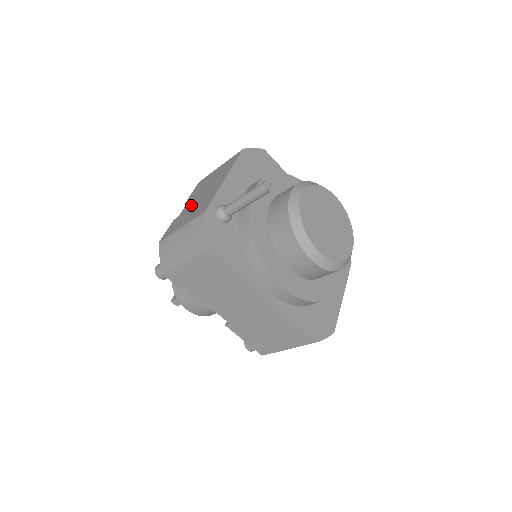
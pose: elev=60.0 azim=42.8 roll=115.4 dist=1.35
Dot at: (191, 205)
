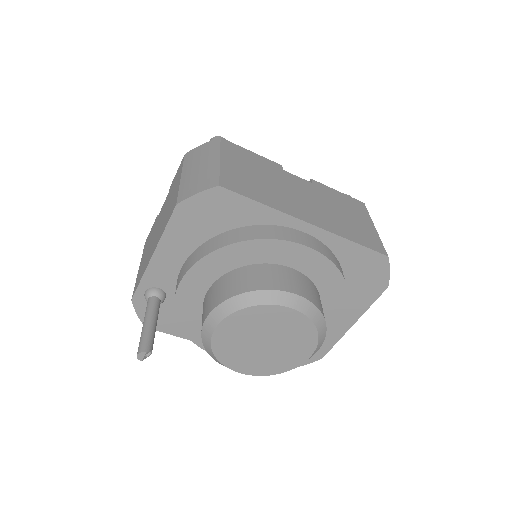
Dot at: (155, 228)
